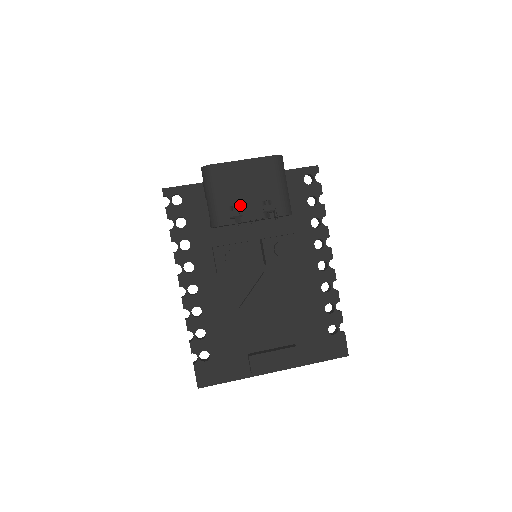
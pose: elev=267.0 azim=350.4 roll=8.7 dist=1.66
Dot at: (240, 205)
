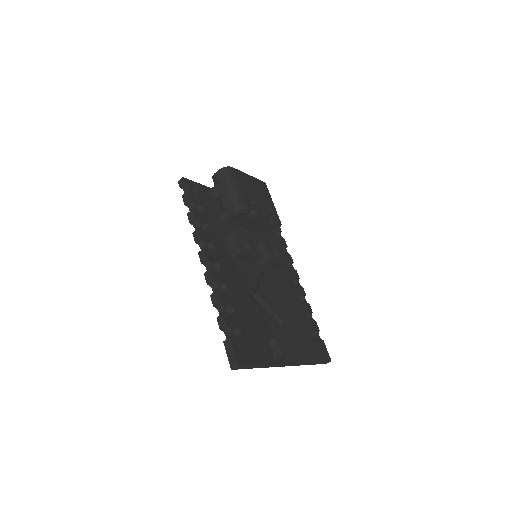
Dot at: (254, 202)
